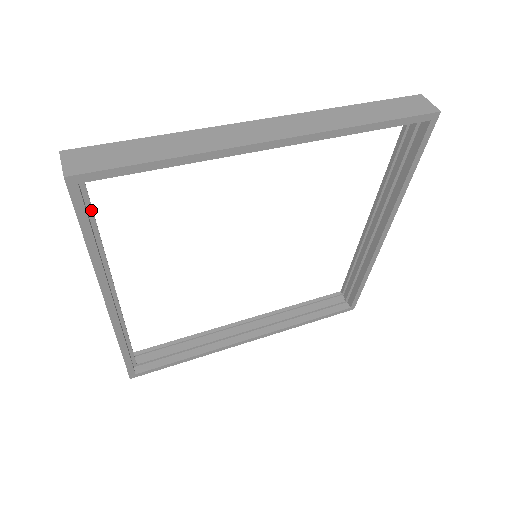
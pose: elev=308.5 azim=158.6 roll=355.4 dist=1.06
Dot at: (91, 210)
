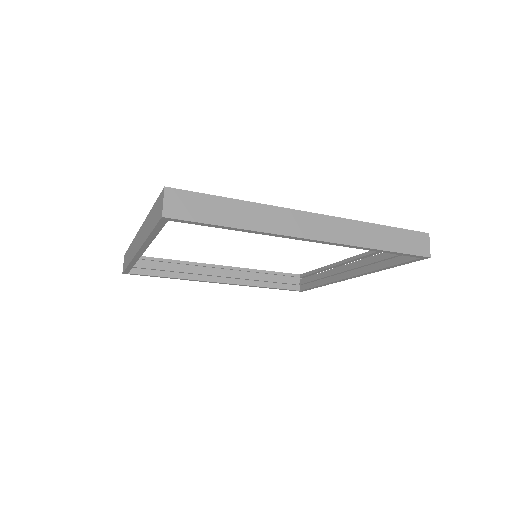
Dot at: occluded
